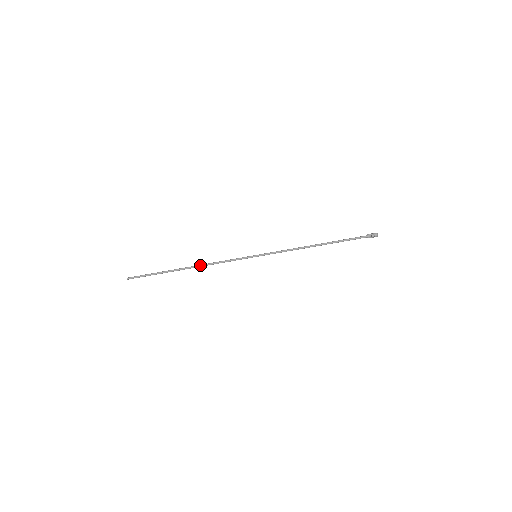
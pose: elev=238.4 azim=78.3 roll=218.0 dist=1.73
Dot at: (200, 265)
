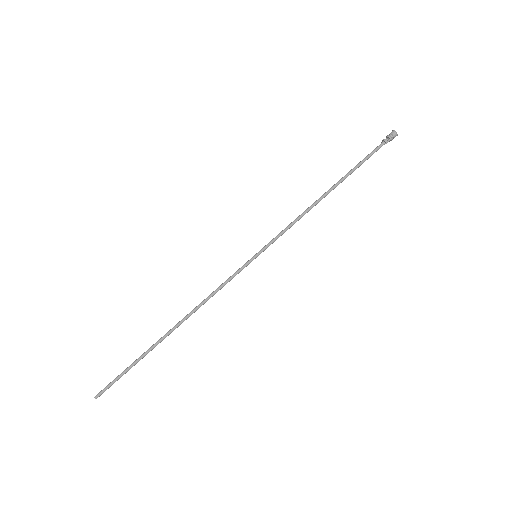
Dot at: (187, 314)
